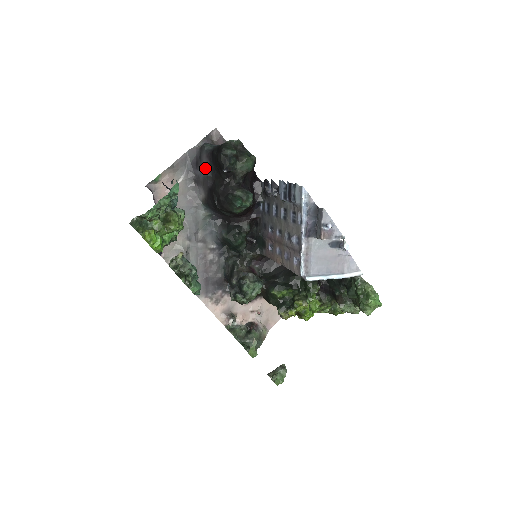
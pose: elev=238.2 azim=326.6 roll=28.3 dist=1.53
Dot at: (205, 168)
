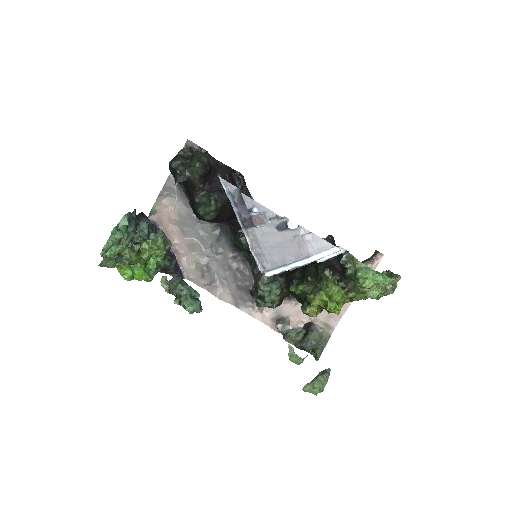
Dot at: occluded
